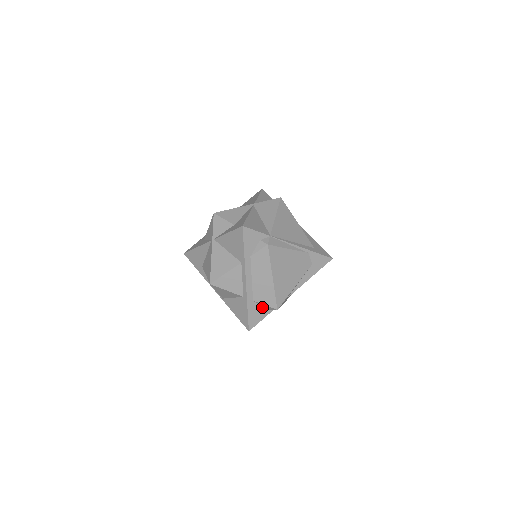
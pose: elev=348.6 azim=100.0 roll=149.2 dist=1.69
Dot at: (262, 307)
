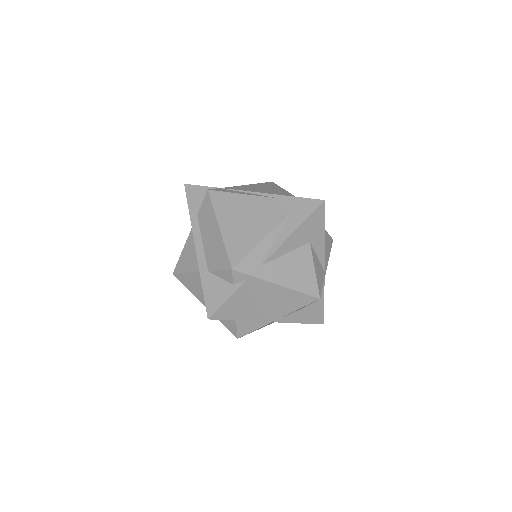
Dot at: (223, 281)
